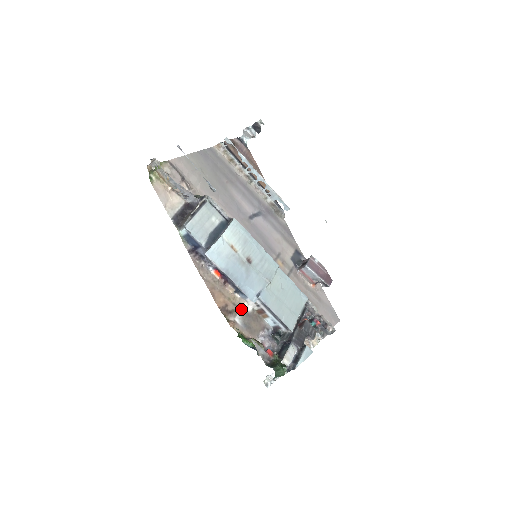
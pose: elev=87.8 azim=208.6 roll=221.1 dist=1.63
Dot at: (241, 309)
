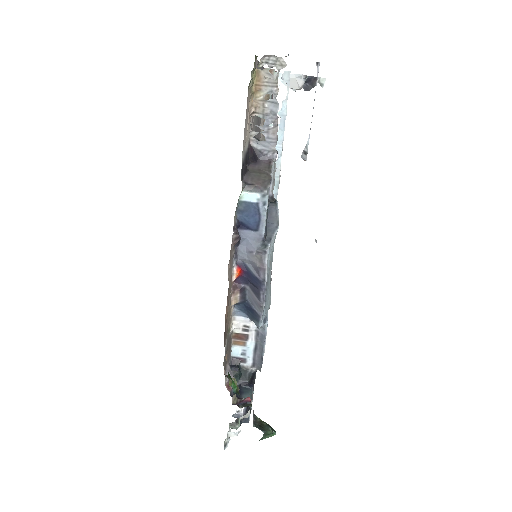
Dot at: (229, 330)
